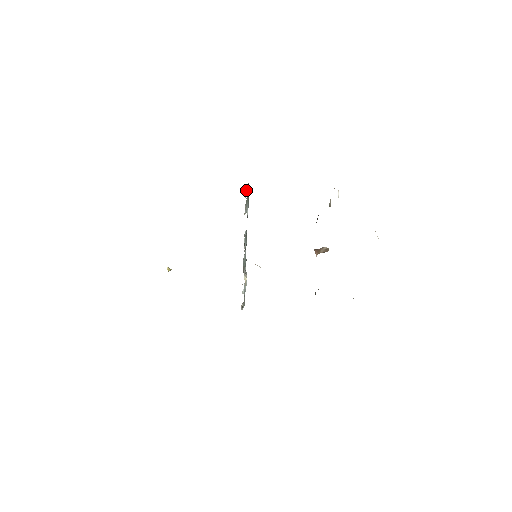
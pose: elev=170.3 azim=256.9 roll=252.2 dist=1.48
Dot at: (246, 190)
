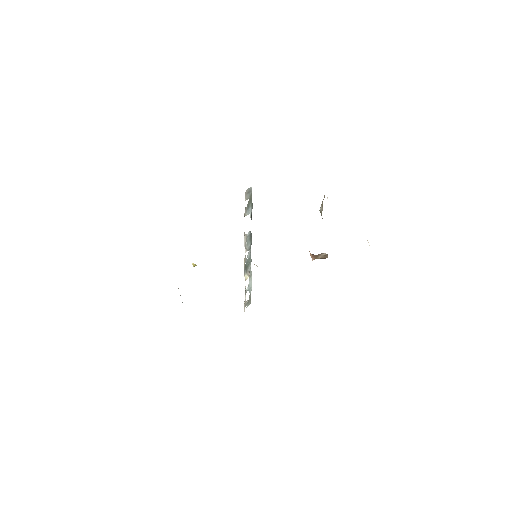
Dot at: (247, 193)
